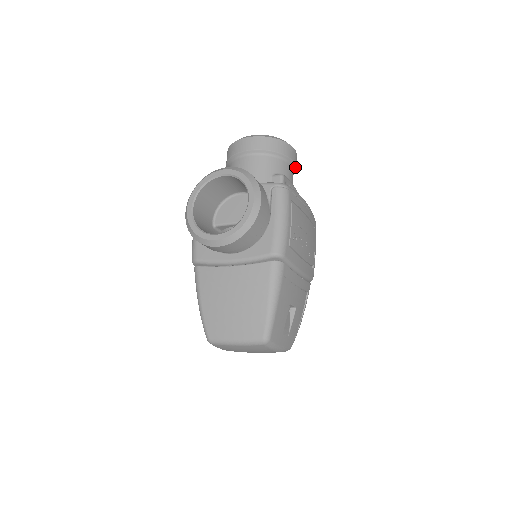
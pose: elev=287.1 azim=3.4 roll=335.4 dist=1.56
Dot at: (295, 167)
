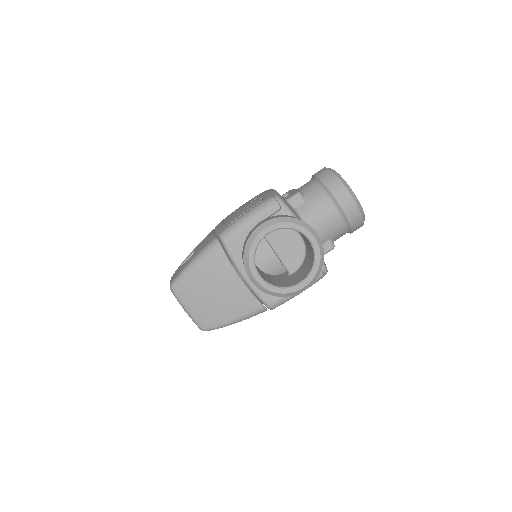
Dot at: occluded
